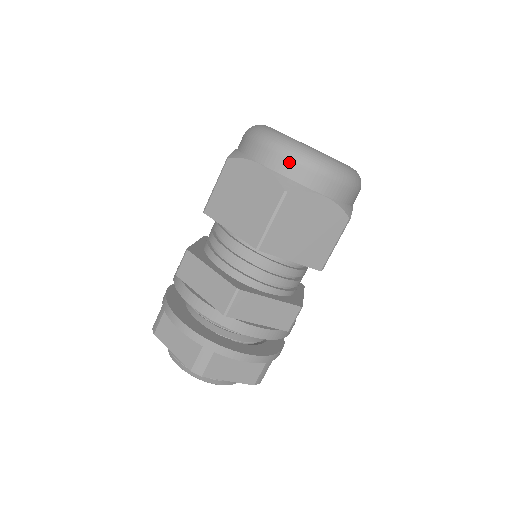
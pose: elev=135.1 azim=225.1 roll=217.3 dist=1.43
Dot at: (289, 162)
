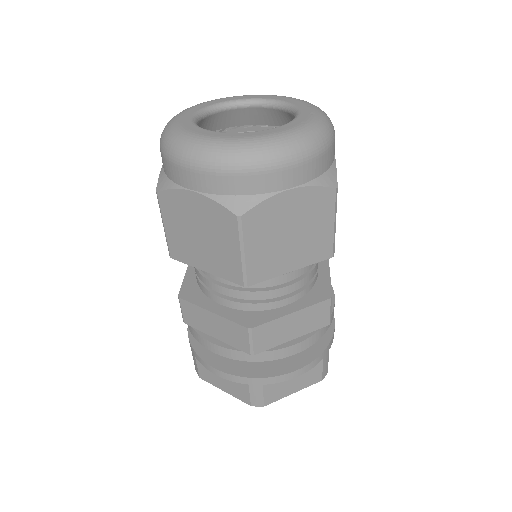
Dot at: (224, 177)
